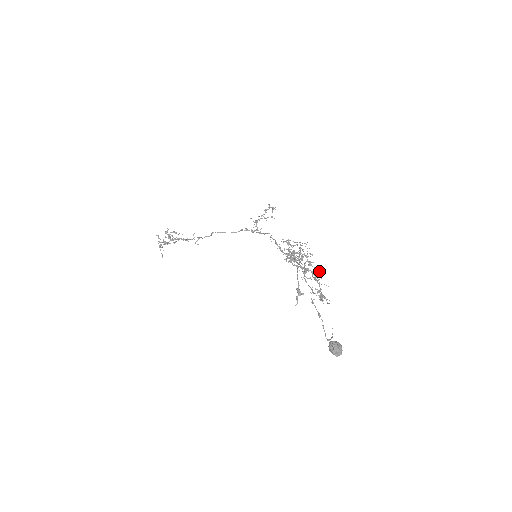
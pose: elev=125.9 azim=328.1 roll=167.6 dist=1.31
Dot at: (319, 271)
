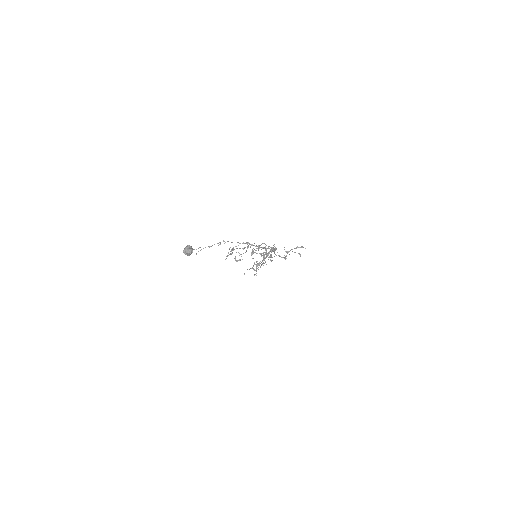
Dot at: (257, 253)
